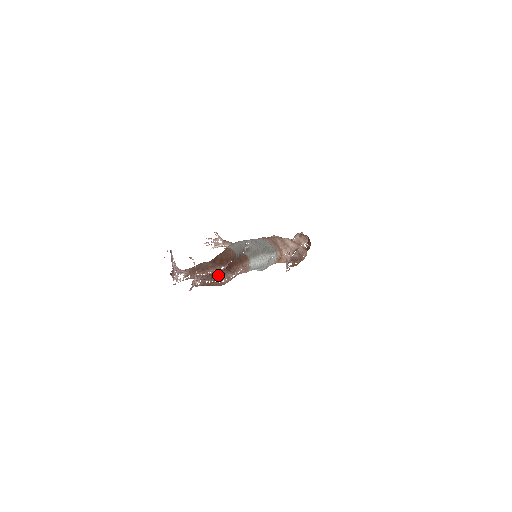
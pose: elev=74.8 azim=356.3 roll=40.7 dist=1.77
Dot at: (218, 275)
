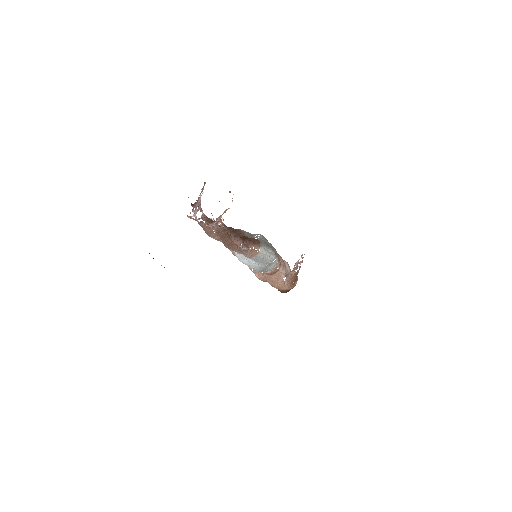
Dot at: (235, 234)
